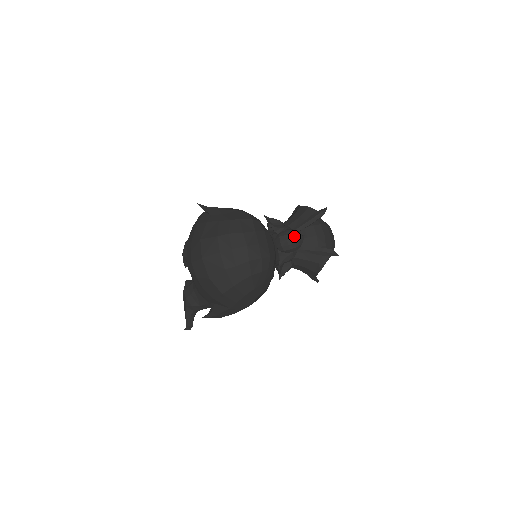
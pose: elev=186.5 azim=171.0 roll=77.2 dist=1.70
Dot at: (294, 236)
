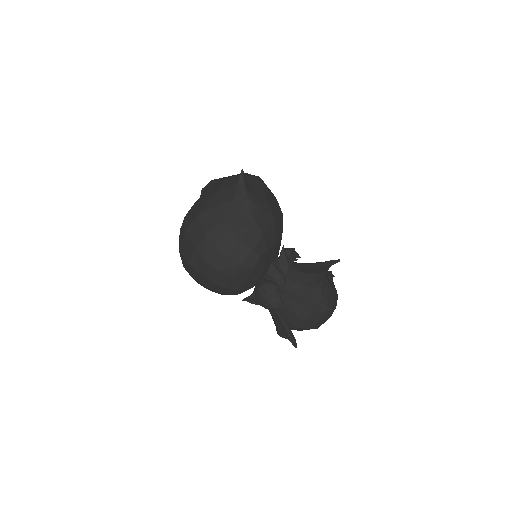
Dot at: (271, 302)
